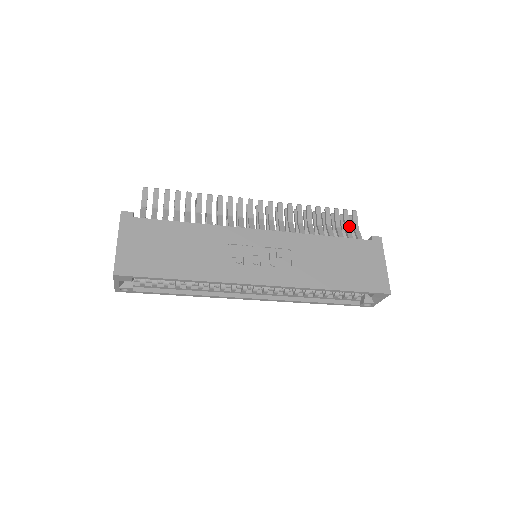
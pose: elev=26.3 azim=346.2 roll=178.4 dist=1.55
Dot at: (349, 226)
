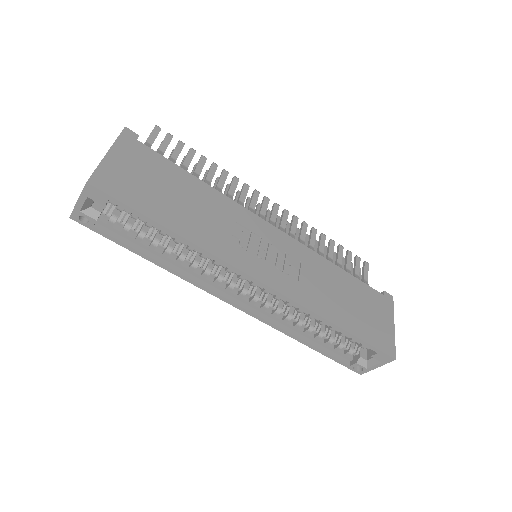
Dot at: occluded
